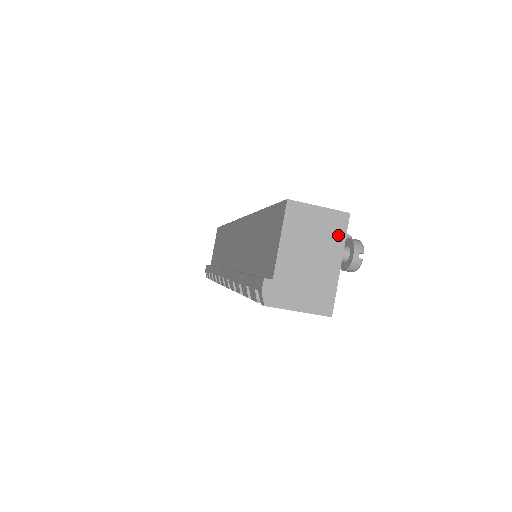
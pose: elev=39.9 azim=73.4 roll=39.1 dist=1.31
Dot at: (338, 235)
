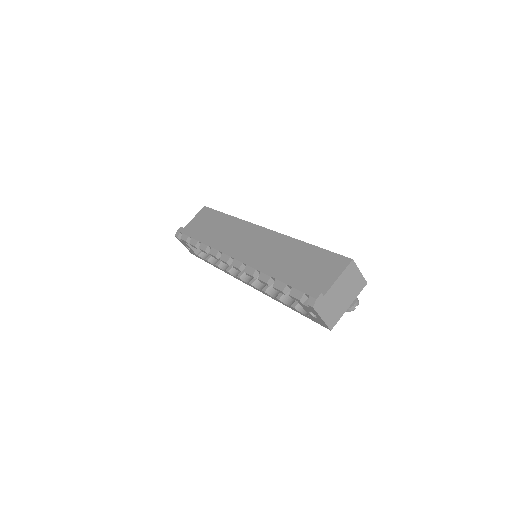
Dot at: (357, 291)
